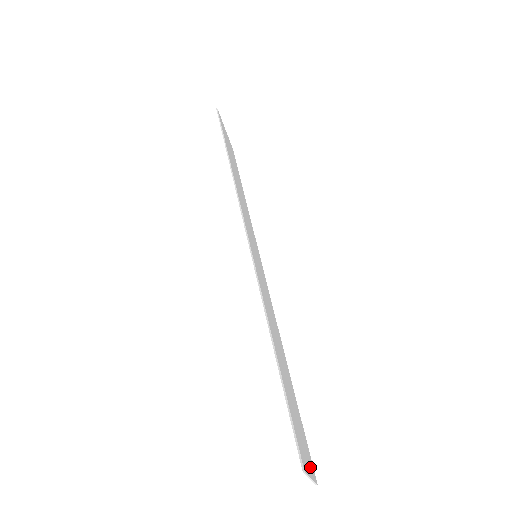
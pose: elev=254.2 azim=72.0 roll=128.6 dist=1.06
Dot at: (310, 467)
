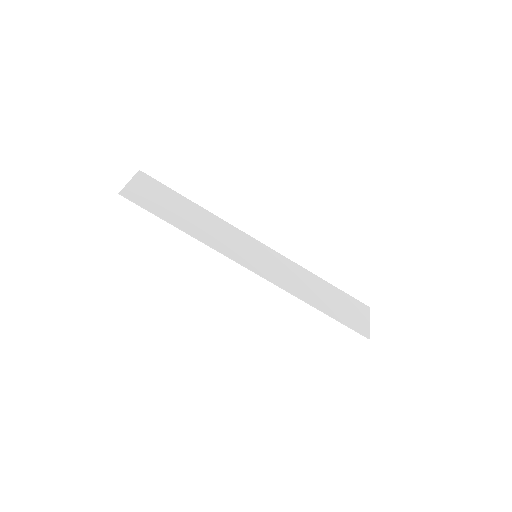
Dot at: (365, 315)
